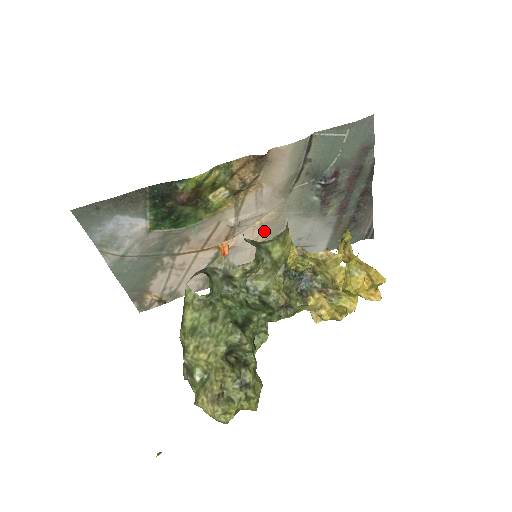
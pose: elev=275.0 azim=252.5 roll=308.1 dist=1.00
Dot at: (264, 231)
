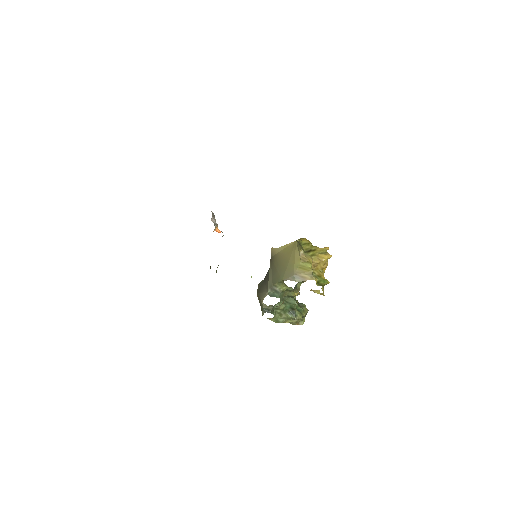
Dot at: occluded
